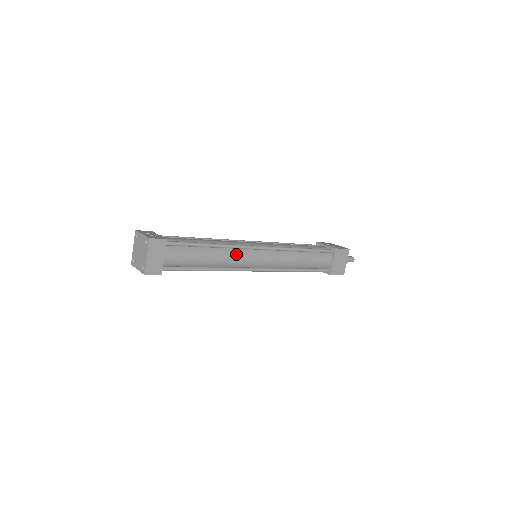
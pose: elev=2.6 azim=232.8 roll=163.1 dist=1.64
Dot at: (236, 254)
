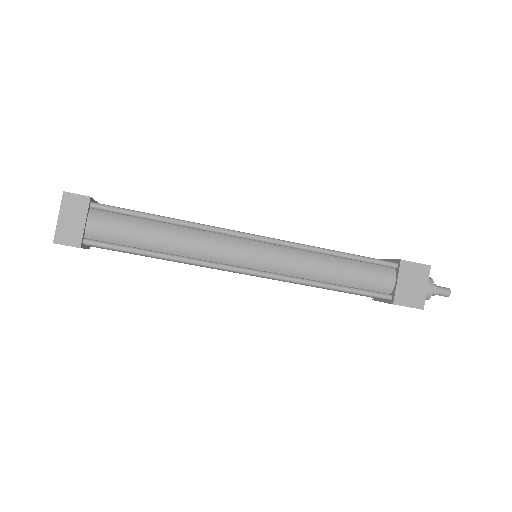
Dot at: (210, 239)
